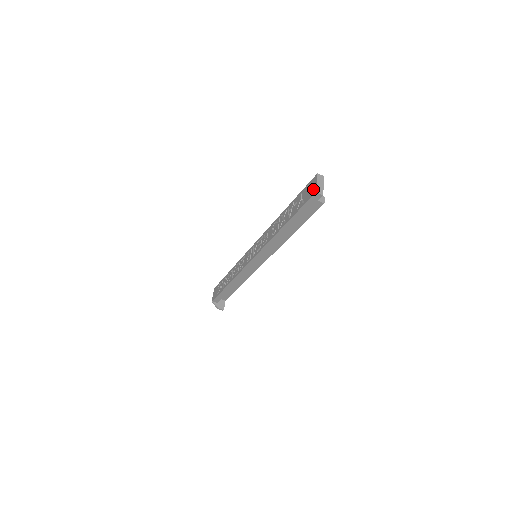
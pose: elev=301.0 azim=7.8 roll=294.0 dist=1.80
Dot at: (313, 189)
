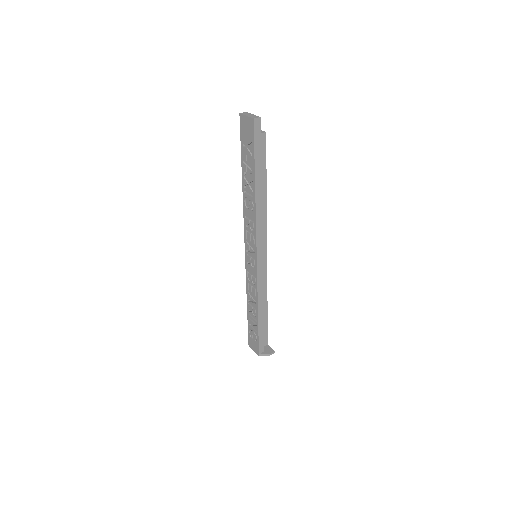
Dot at: (249, 122)
